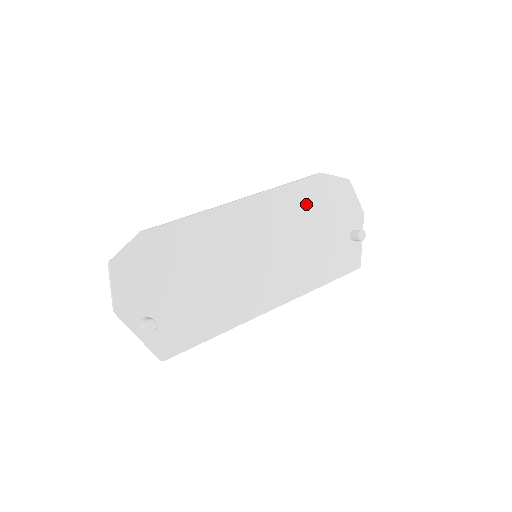
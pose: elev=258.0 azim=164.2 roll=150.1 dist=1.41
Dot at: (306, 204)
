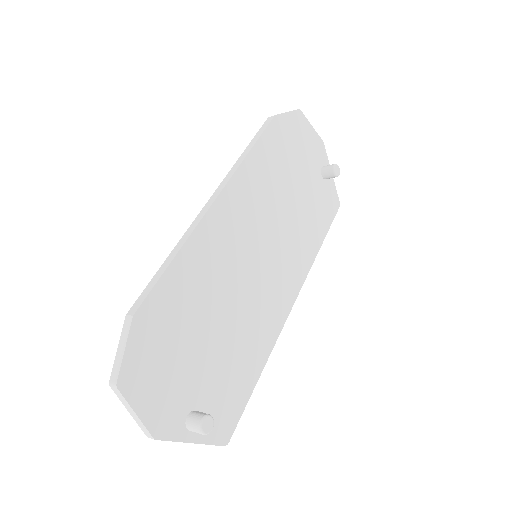
Dot at: (276, 163)
